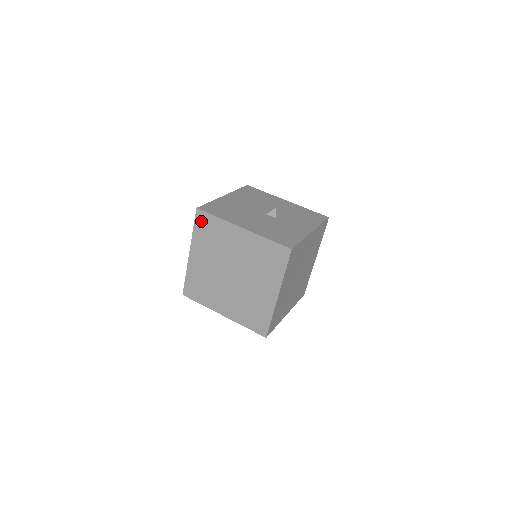
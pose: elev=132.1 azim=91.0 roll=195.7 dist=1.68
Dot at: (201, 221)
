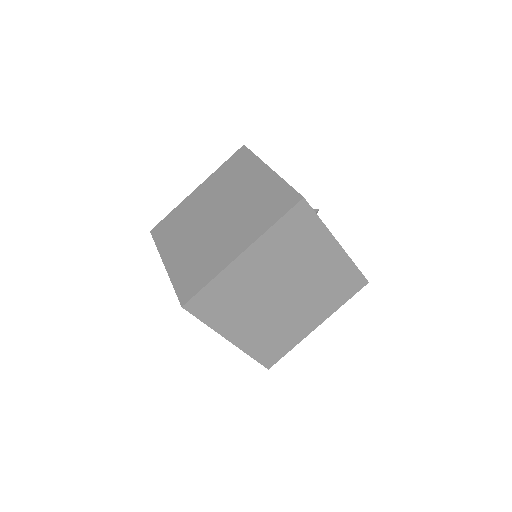
Dot at: (237, 157)
